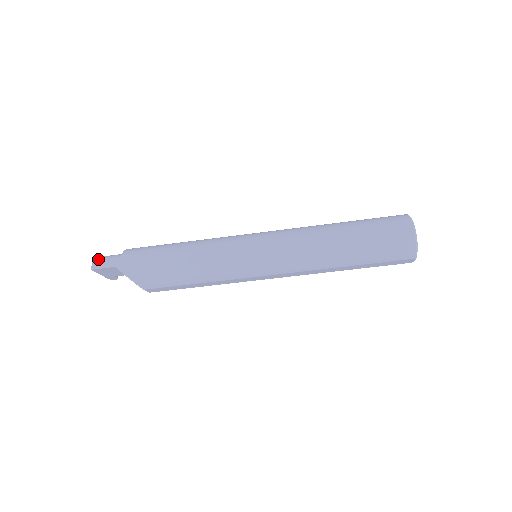
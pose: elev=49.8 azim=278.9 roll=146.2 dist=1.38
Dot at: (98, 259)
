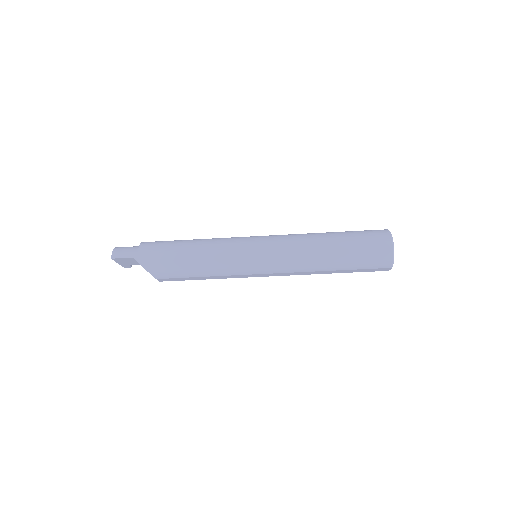
Dot at: (117, 249)
